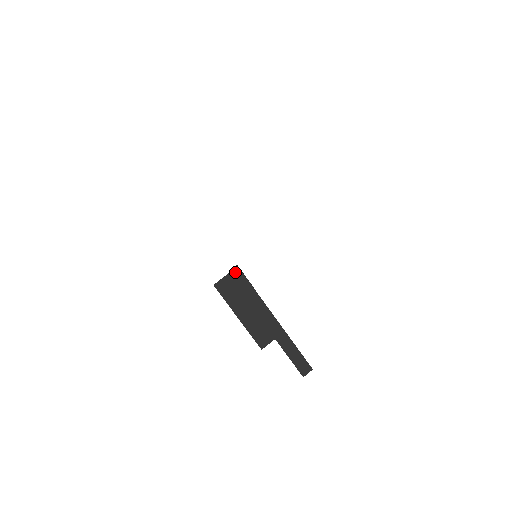
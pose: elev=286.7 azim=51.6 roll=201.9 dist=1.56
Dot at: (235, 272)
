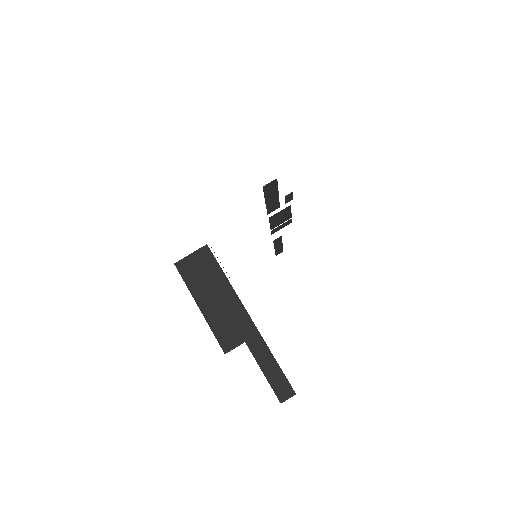
Dot at: (203, 251)
